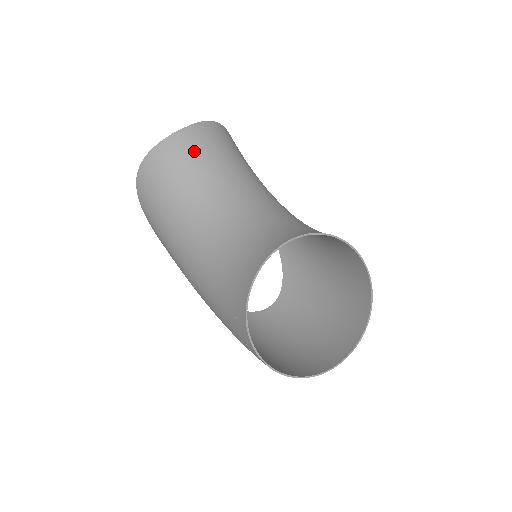
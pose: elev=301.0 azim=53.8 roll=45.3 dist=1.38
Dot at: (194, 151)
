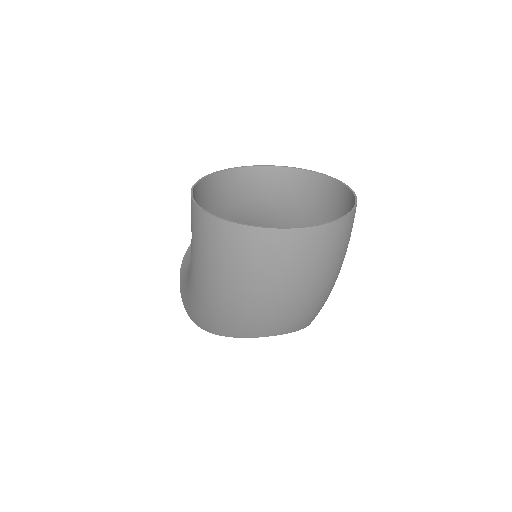
Dot at: occluded
